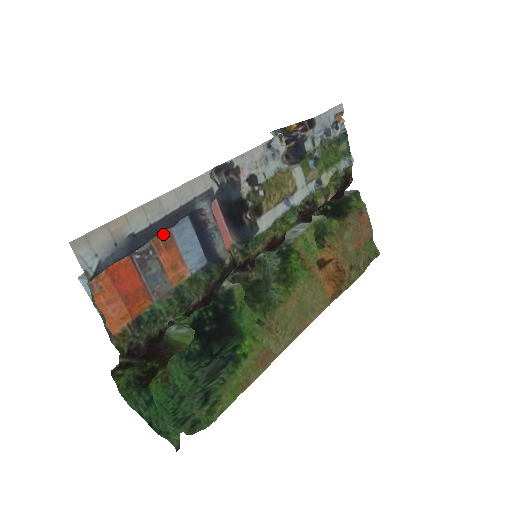
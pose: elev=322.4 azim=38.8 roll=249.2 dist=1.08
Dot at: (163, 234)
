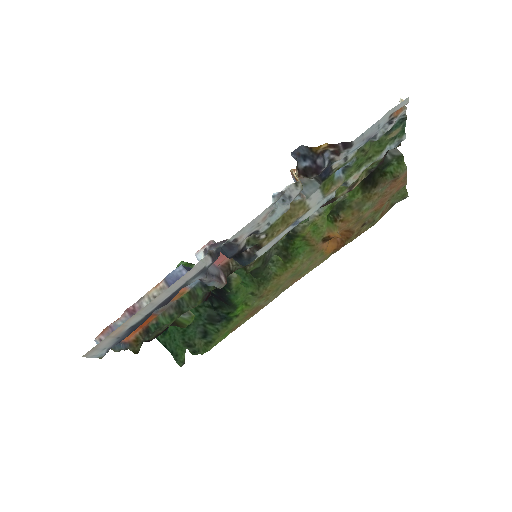
Dot at: occluded
